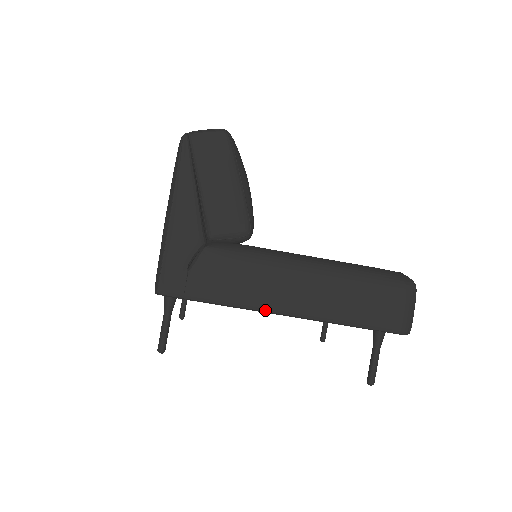
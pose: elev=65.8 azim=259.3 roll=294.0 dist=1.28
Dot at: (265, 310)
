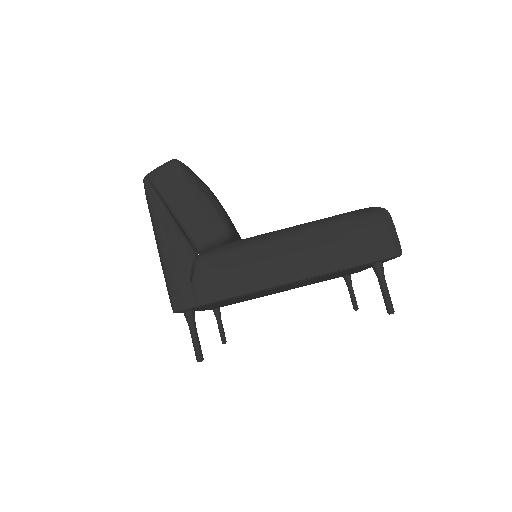
Dot at: (268, 287)
